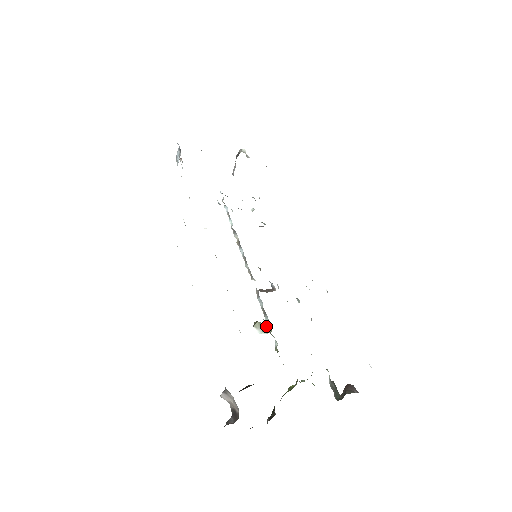
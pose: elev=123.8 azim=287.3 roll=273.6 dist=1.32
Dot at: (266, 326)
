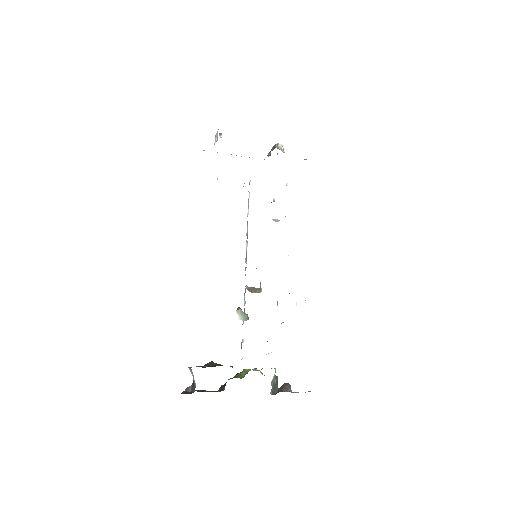
Dot at: (245, 315)
